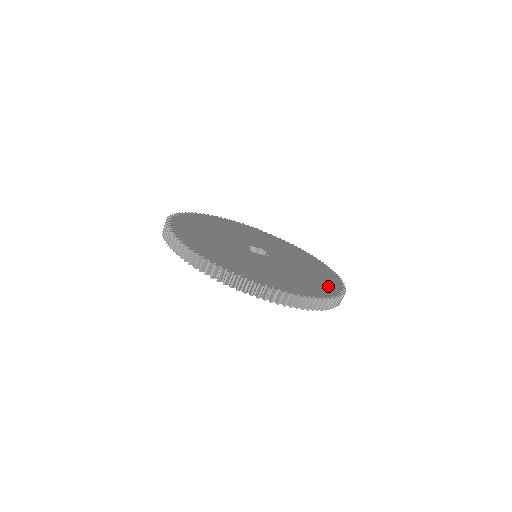
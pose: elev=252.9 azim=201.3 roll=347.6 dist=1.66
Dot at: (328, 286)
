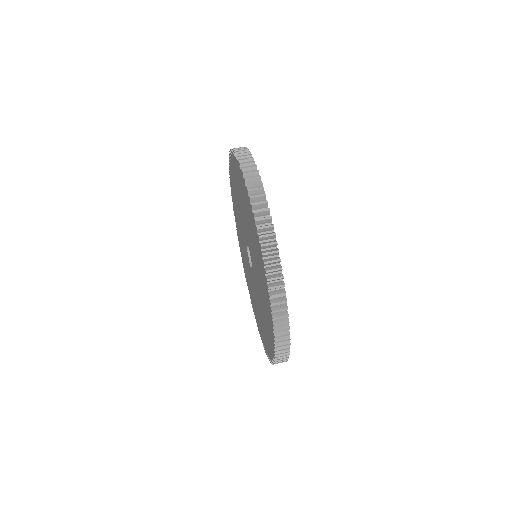
Dot at: occluded
